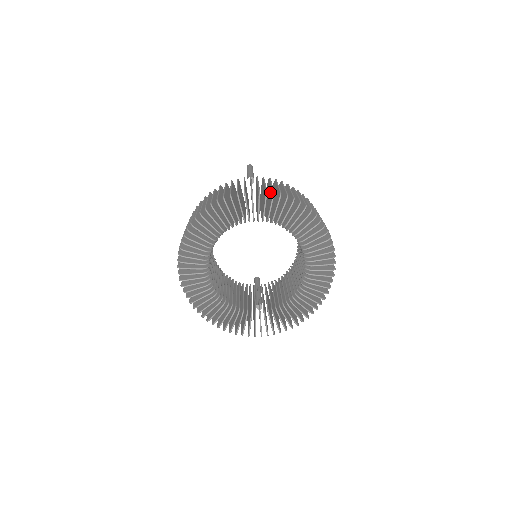
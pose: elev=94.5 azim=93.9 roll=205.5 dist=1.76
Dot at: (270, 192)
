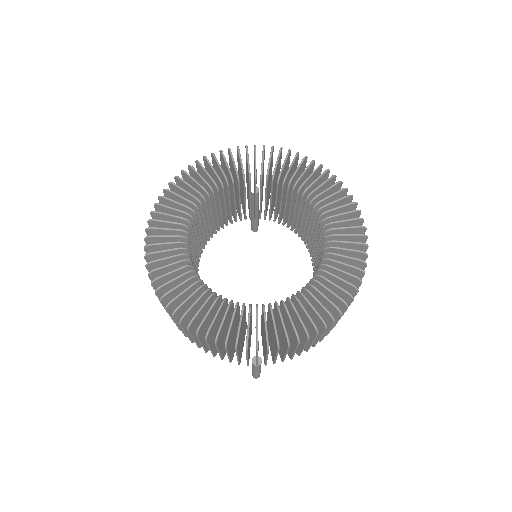
Dot at: occluded
